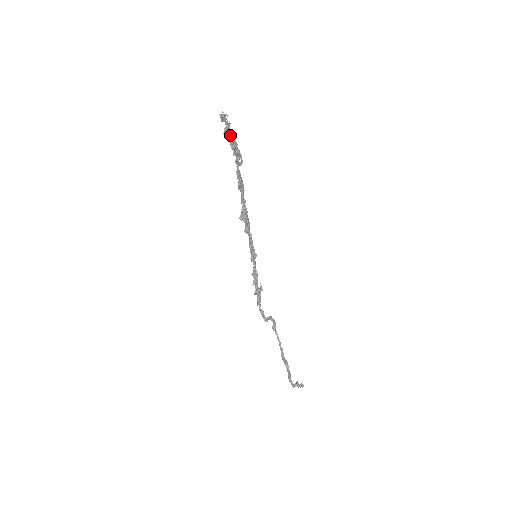
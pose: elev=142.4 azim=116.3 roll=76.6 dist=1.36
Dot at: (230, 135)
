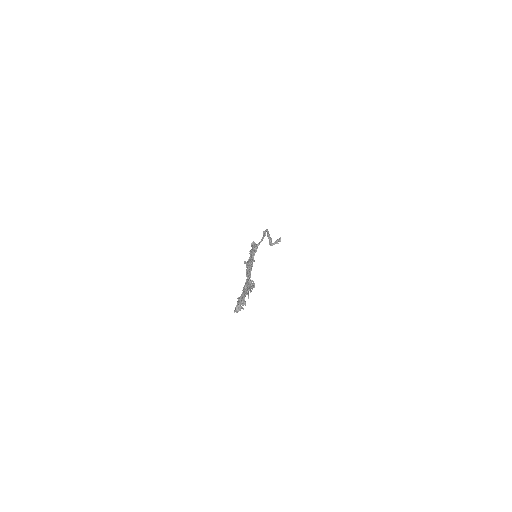
Dot at: (244, 294)
